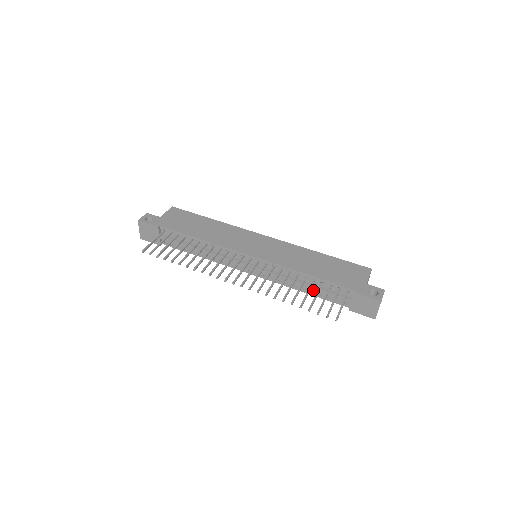
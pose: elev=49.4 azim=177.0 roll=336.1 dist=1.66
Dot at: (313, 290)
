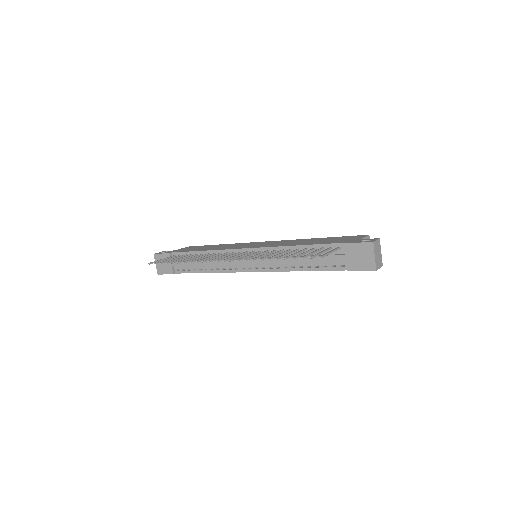
Dot at: (307, 261)
